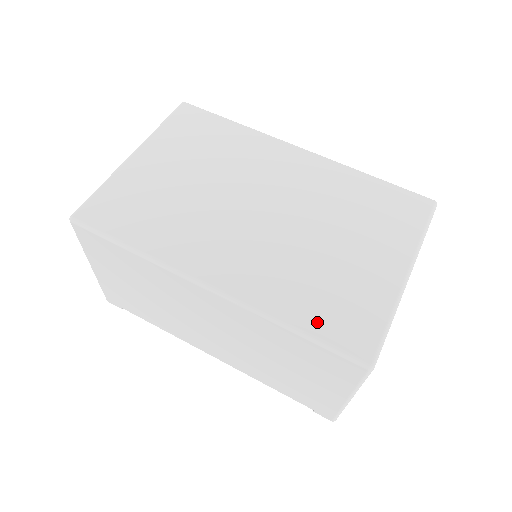
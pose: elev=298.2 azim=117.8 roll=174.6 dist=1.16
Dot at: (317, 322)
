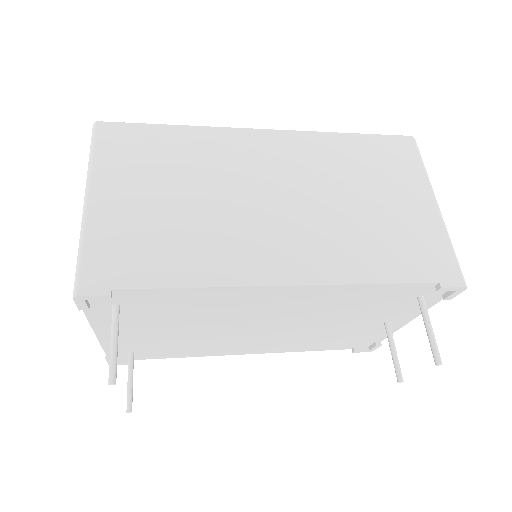
Dot at: occluded
